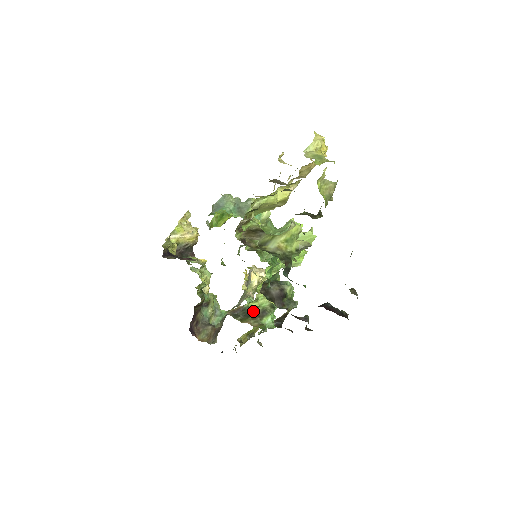
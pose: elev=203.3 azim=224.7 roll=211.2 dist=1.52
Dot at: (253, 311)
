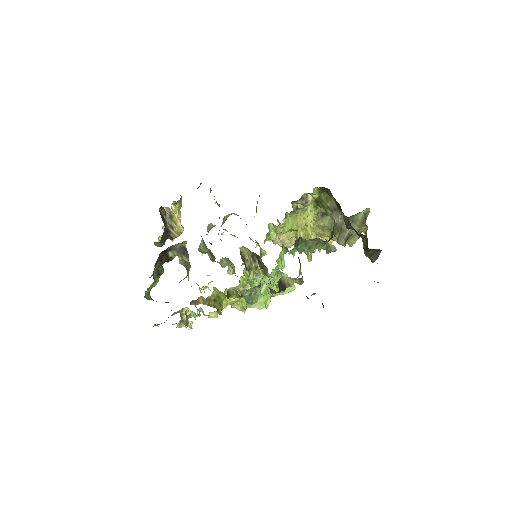
Dot at: occluded
